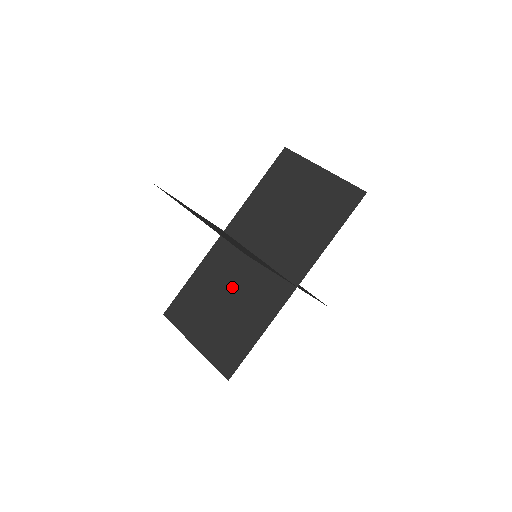
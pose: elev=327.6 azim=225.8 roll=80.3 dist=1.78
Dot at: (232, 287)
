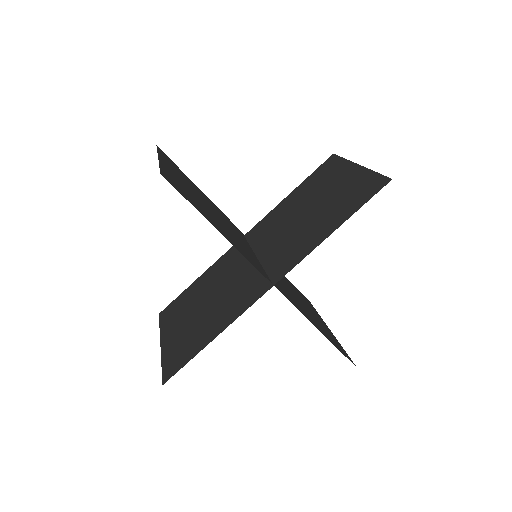
Dot at: (221, 287)
